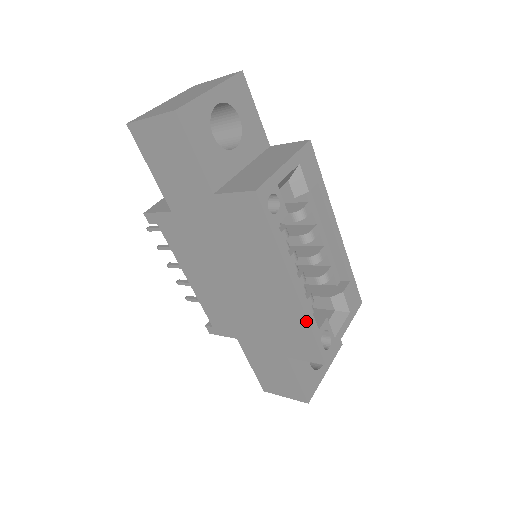
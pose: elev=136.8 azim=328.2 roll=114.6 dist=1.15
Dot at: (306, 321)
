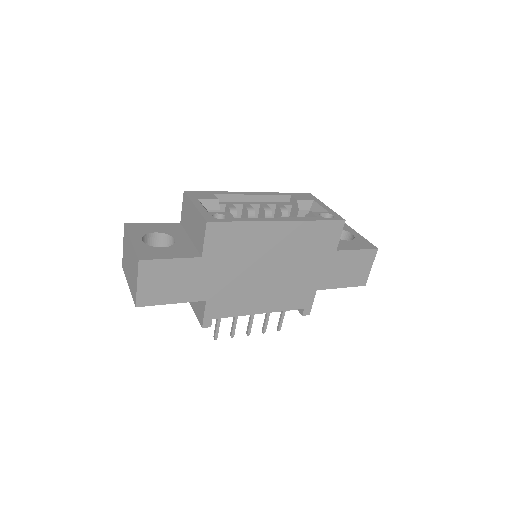
Dot at: (308, 222)
